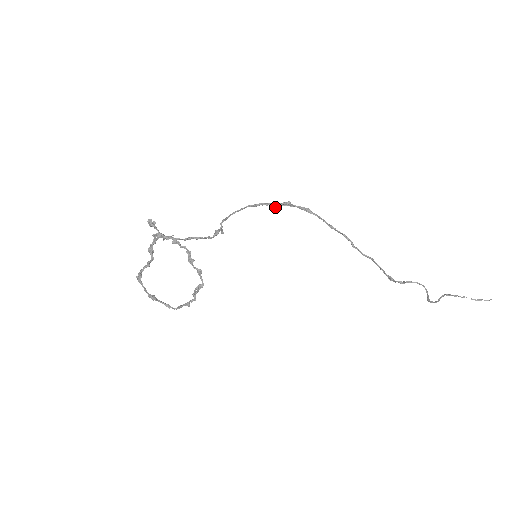
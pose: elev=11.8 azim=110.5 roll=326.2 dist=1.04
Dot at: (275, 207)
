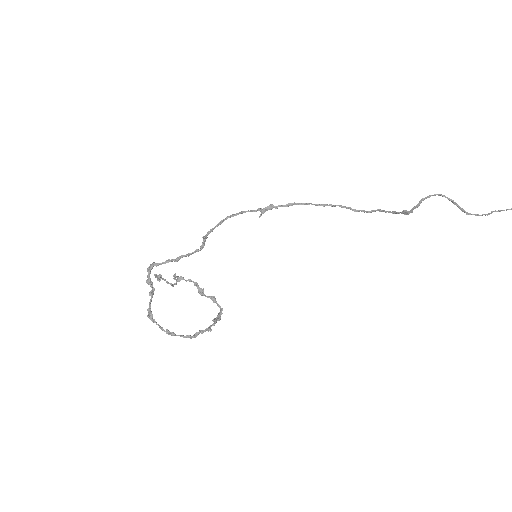
Dot at: (260, 214)
